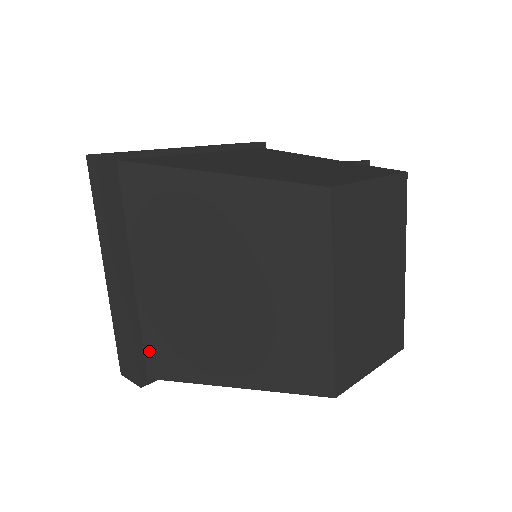
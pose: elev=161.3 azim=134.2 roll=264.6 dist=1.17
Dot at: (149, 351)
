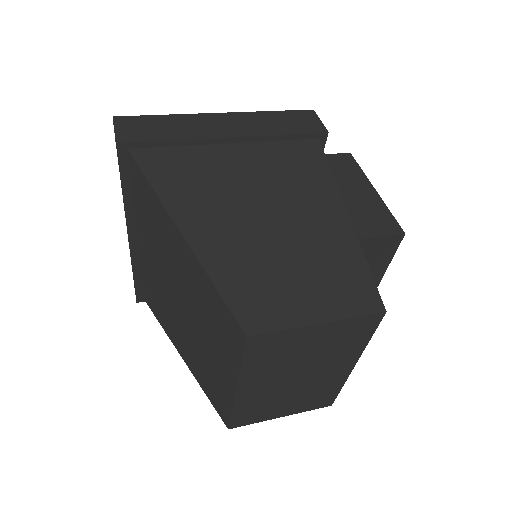
Dot at: (144, 286)
